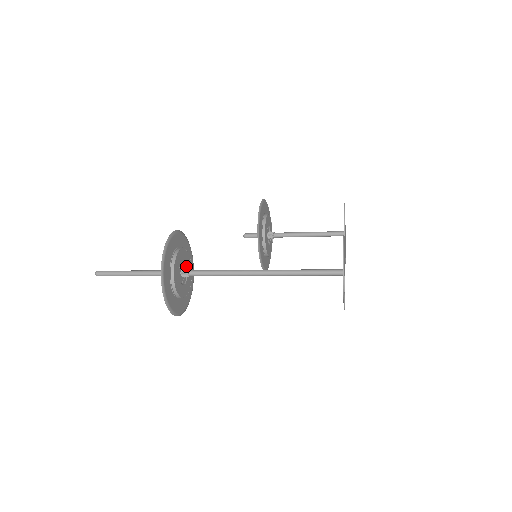
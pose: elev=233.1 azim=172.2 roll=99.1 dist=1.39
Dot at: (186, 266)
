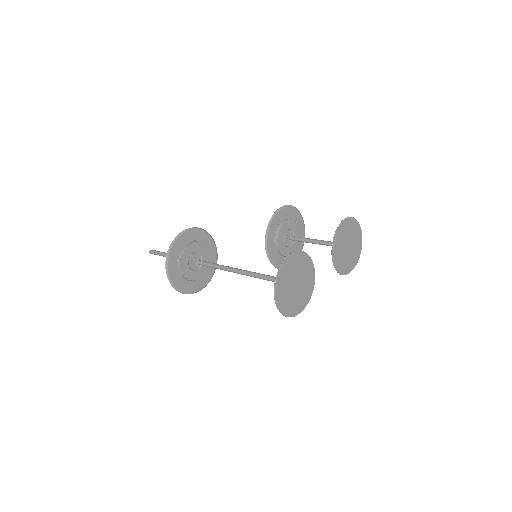
Dot at: (201, 256)
